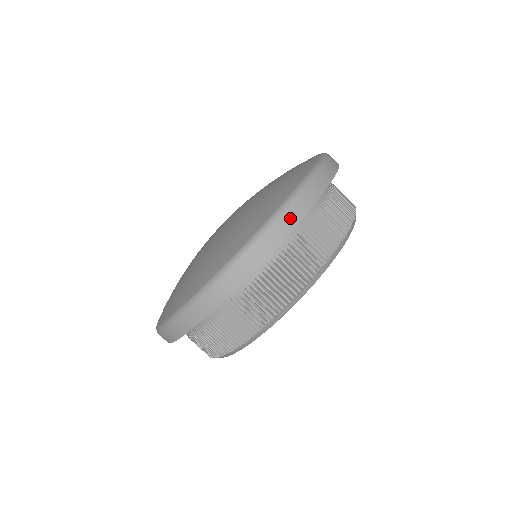
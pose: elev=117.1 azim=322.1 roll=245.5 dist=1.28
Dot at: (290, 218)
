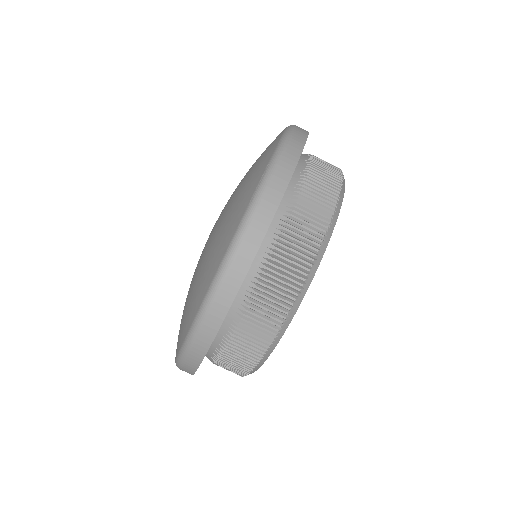
Dot at: (207, 329)
